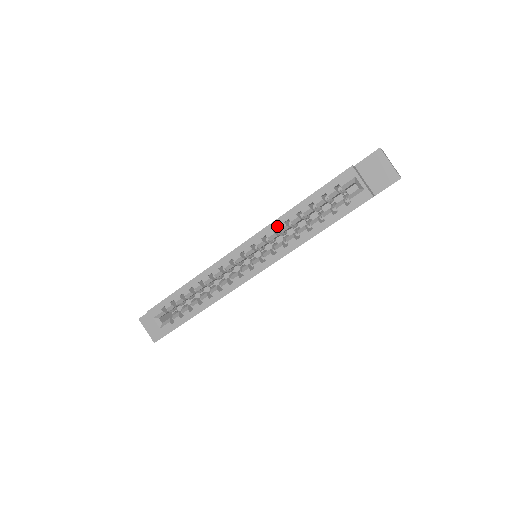
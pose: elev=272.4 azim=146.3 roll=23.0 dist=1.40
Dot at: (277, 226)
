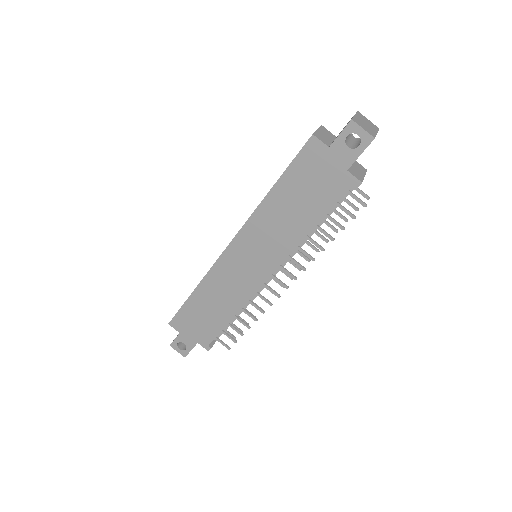
Dot at: occluded
